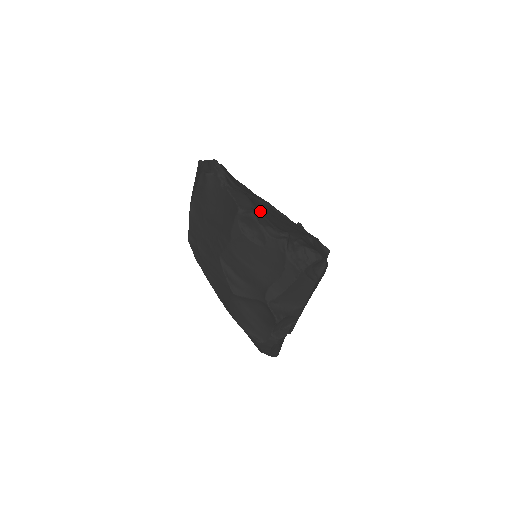
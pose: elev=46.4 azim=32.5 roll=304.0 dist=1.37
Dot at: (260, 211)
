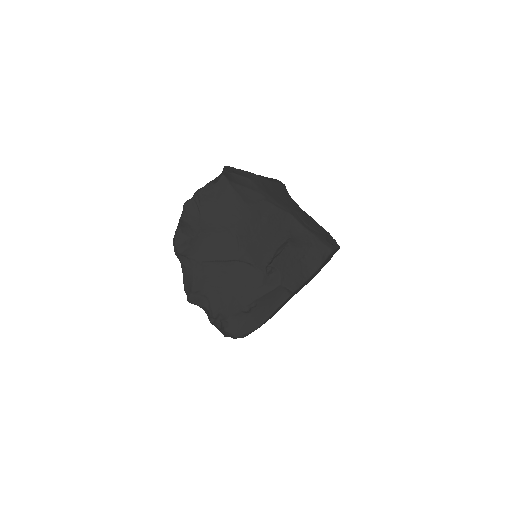
Dot at: (203, 290)
